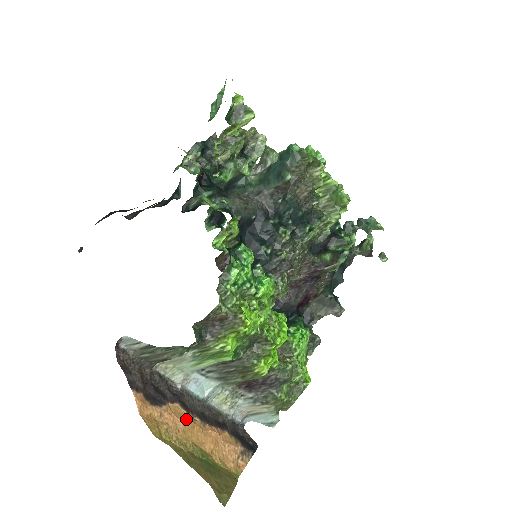
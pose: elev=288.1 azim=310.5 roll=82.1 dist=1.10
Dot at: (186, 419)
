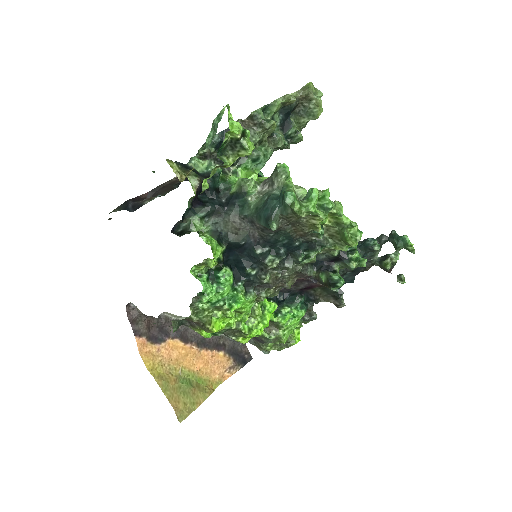
Dot at: (182, 350)
